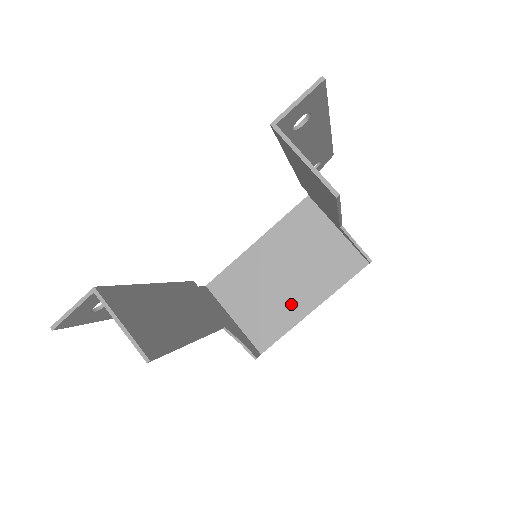
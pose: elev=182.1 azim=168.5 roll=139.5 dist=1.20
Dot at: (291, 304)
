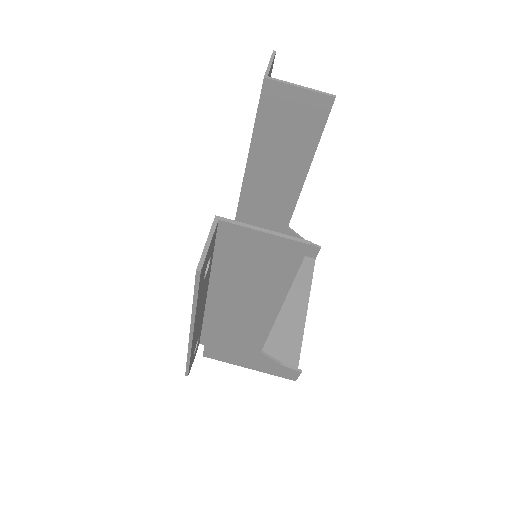
Dot at: (287, 320)
